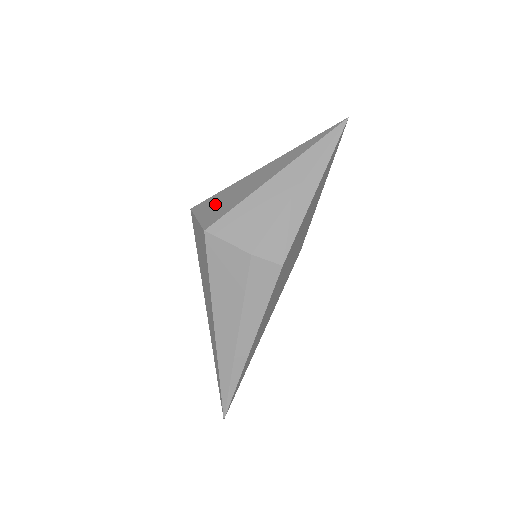
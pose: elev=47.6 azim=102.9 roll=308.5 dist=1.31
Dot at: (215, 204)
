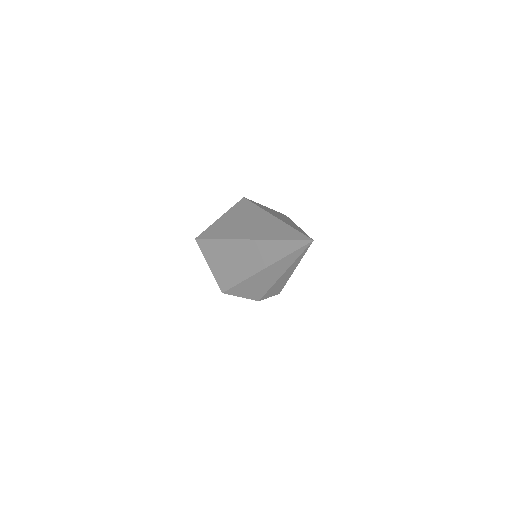
Dot at: (218, 260)
